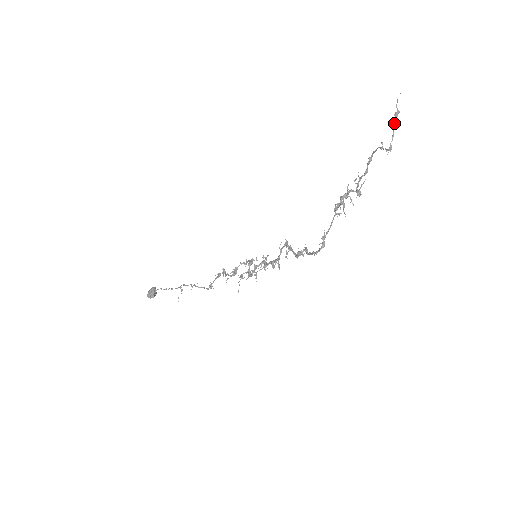
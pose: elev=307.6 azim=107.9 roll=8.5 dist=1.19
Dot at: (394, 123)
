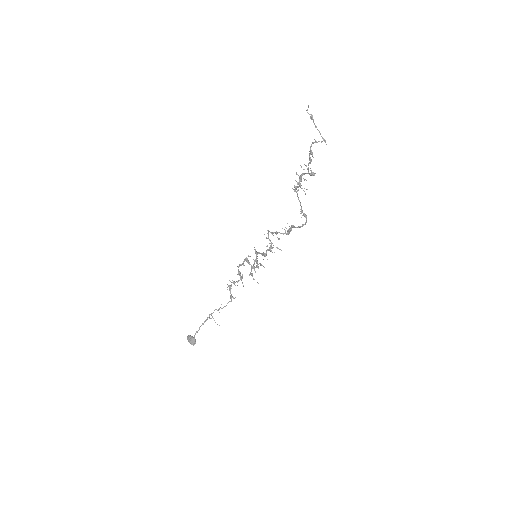
Dot at: (314, 124)
